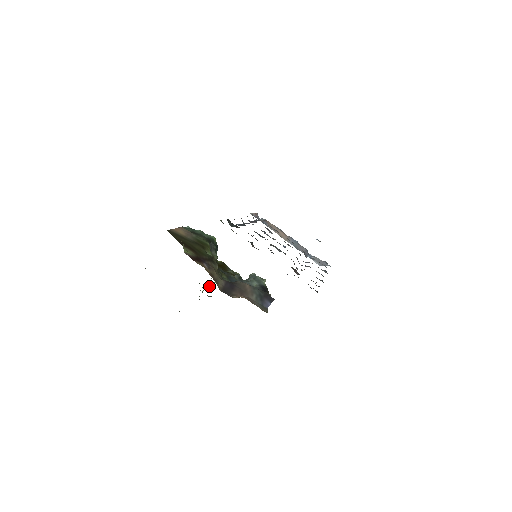
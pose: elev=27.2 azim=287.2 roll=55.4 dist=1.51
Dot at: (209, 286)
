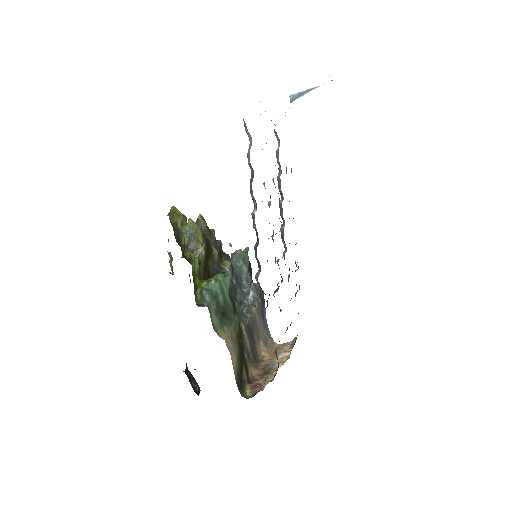
Dot at: occluded
